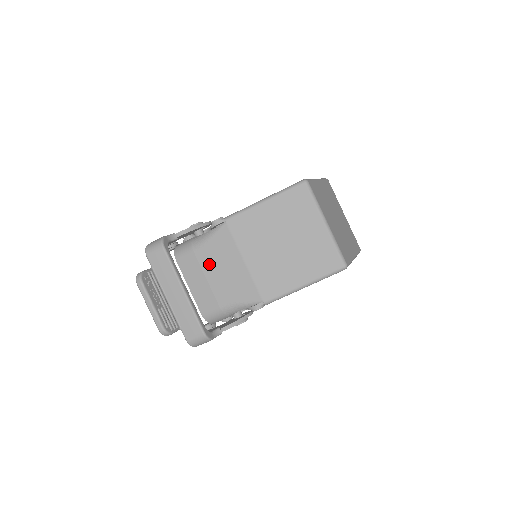
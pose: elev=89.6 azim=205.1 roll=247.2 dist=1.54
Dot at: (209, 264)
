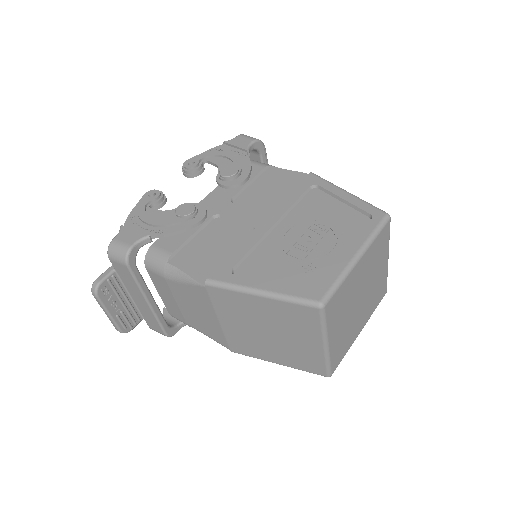
Dot at: (180, 297)
